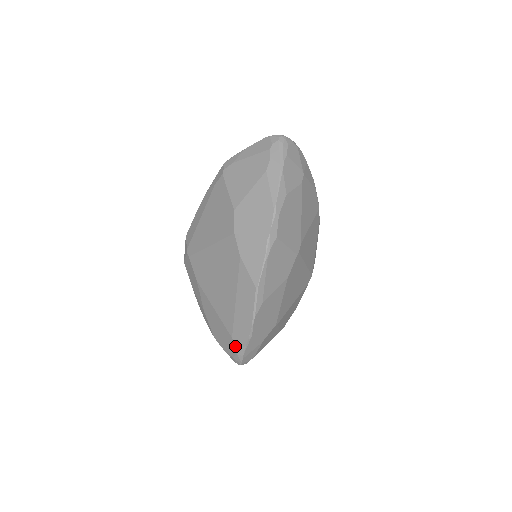
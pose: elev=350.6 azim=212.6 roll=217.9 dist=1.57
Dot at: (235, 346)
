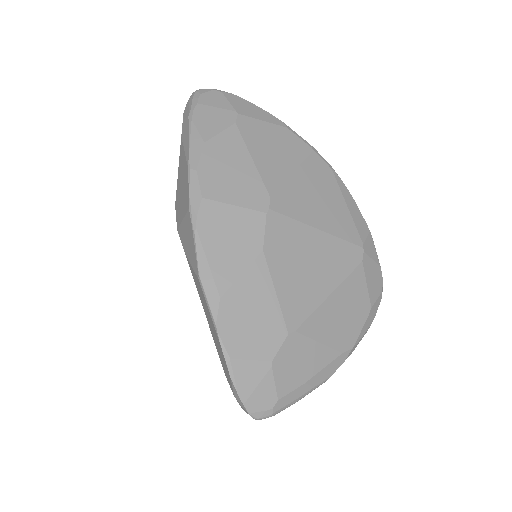
Dot at: occluded
